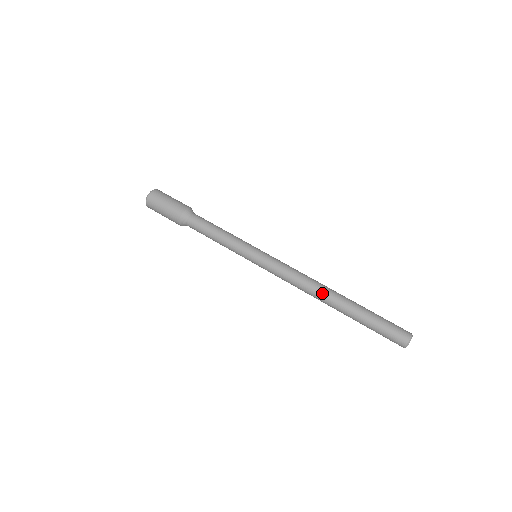
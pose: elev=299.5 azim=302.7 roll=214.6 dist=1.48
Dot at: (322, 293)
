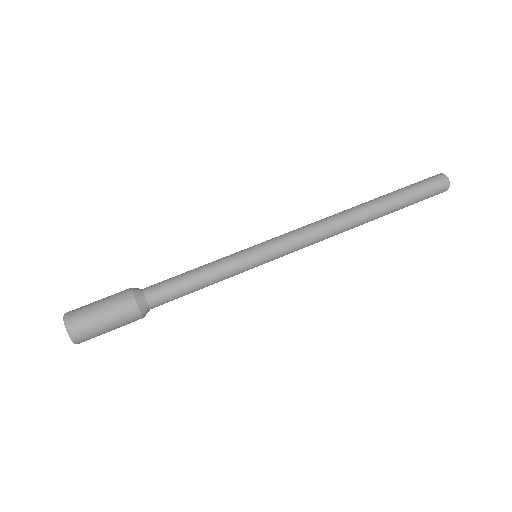
Dot at: (351, 216)
